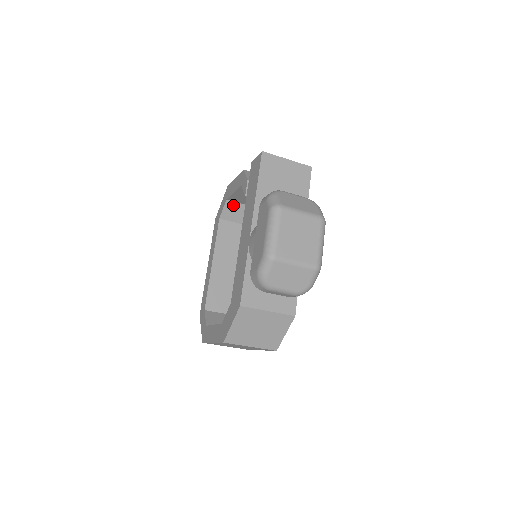
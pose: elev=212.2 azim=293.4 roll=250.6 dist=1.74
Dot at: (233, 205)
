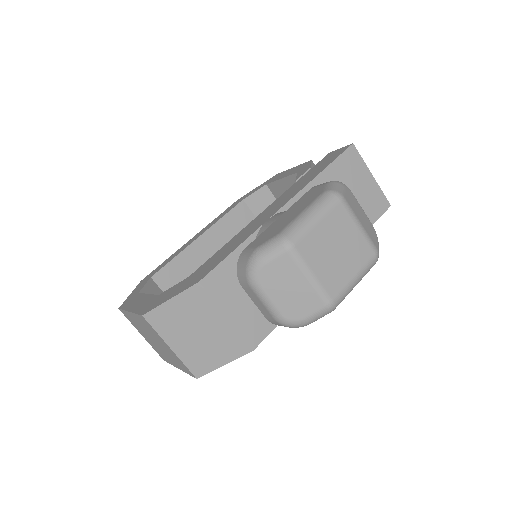
Dot at: (268, 196)
